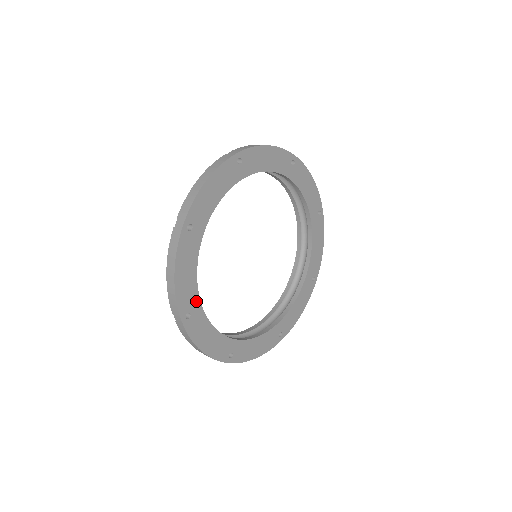
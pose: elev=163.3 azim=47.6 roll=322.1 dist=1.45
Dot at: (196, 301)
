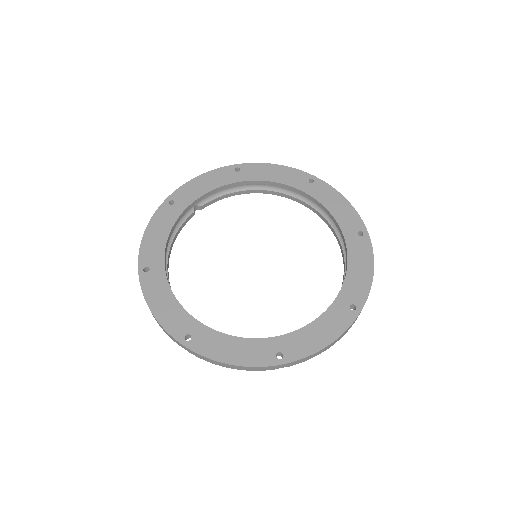
Dot at: (160, 260)
